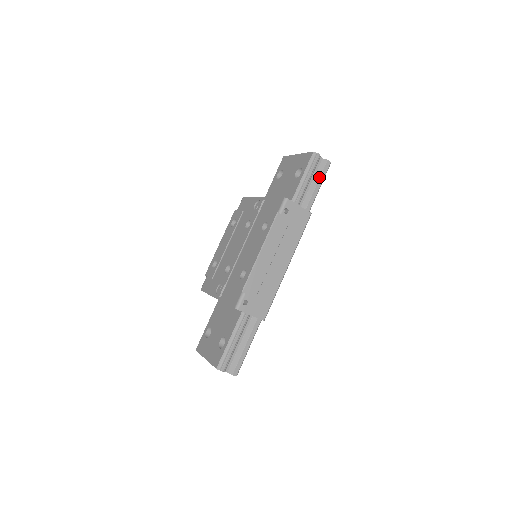
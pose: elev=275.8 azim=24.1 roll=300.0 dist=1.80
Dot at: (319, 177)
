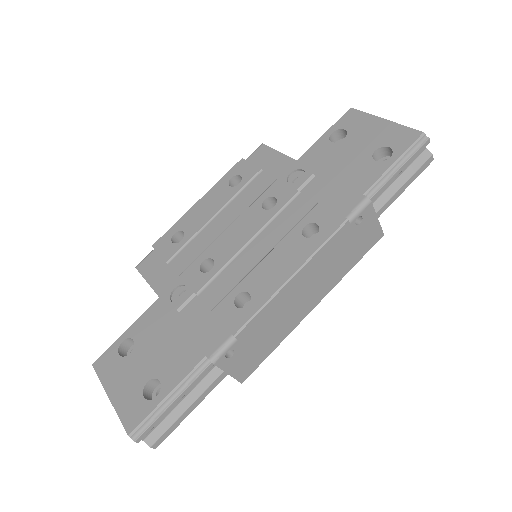
Dot at: (410, 176)
